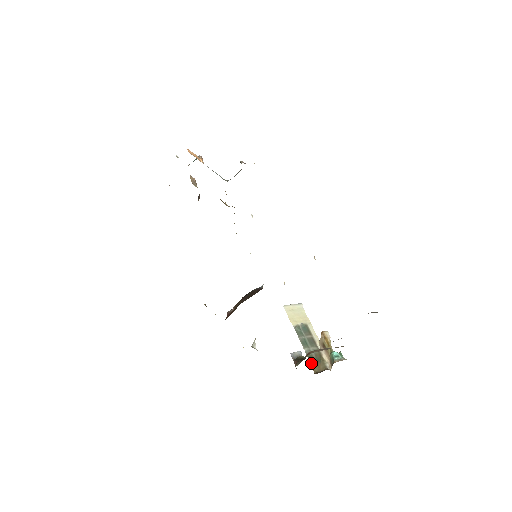
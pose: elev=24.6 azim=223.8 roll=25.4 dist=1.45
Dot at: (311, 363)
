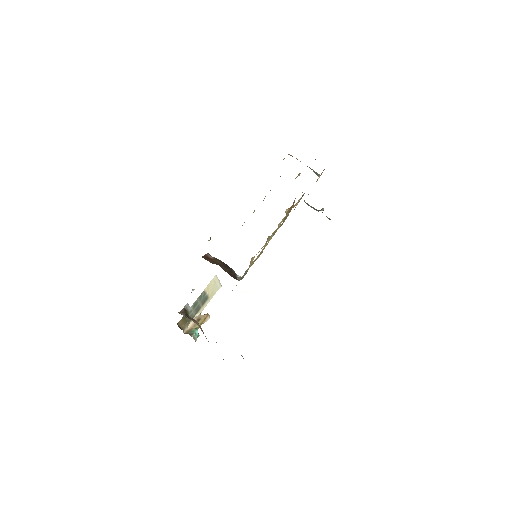
Dot at: (183, 317)
